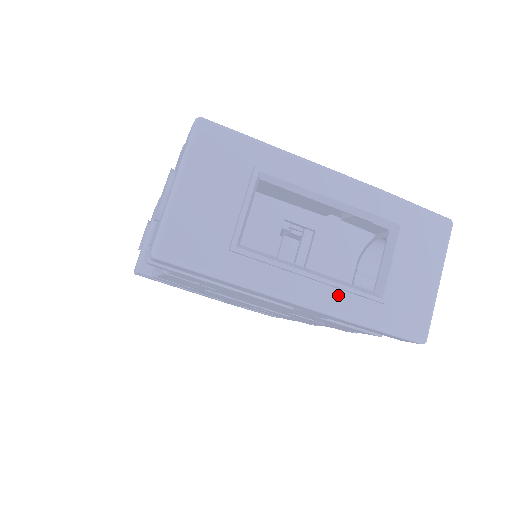
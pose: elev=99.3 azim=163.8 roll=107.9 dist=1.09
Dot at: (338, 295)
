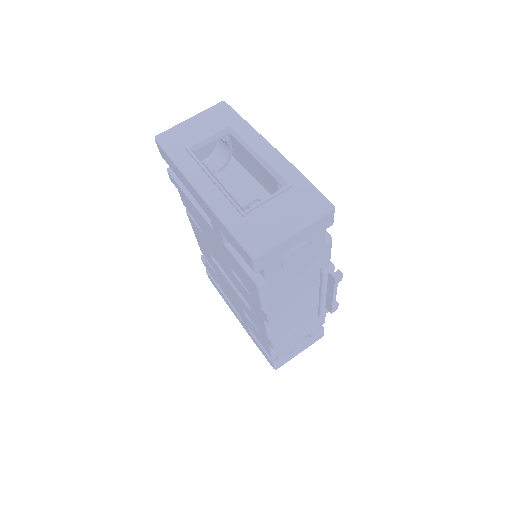
Dot at: (221, 197)
